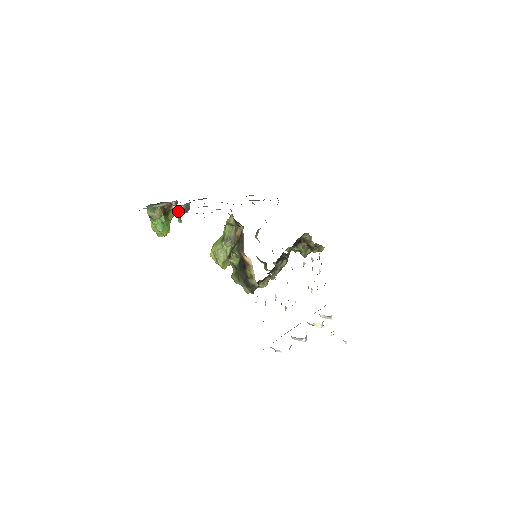
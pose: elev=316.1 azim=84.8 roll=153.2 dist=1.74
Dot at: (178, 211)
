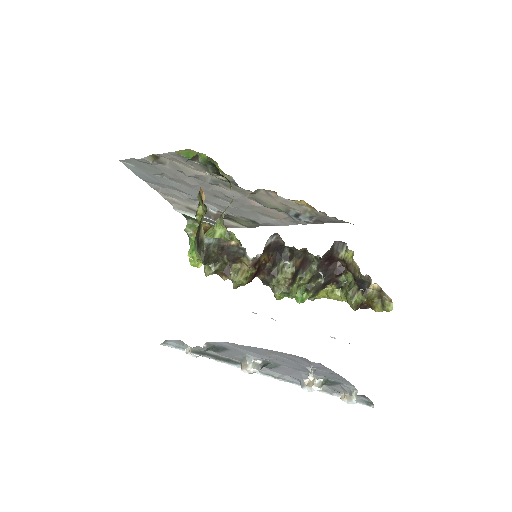
Dot at: occluded
